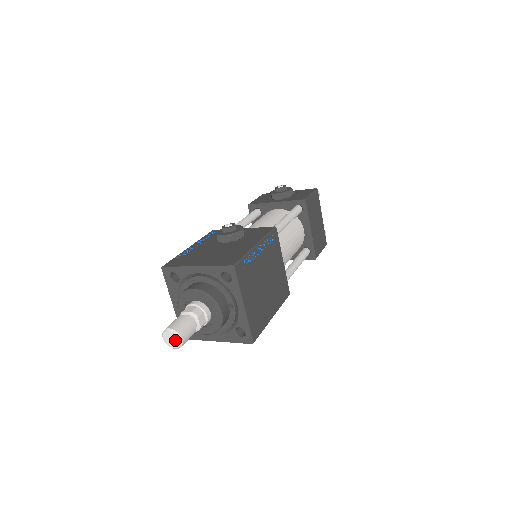
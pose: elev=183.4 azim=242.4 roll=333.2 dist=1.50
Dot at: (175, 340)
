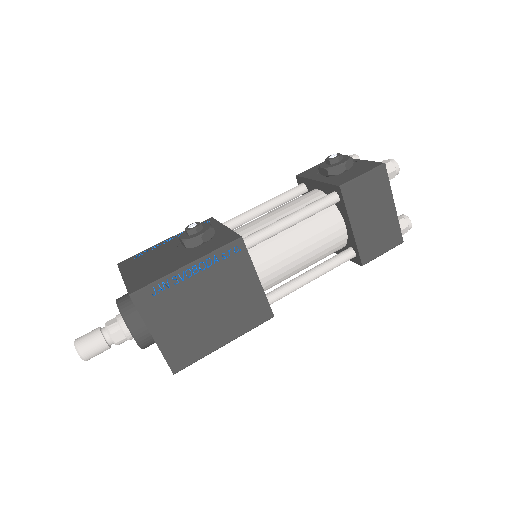
Dot at: (79, 353)
